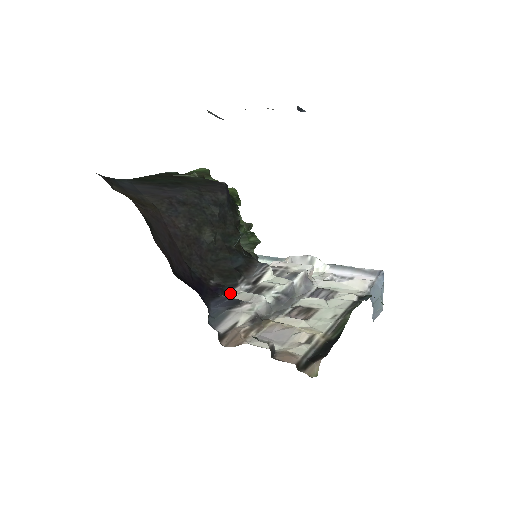
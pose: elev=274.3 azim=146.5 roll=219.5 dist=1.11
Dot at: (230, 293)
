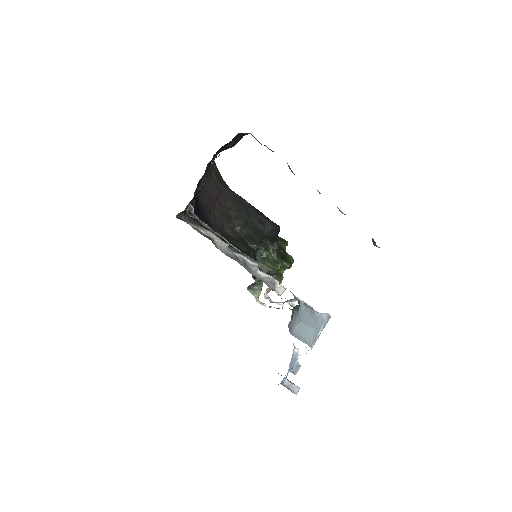
Dot at: occluded
